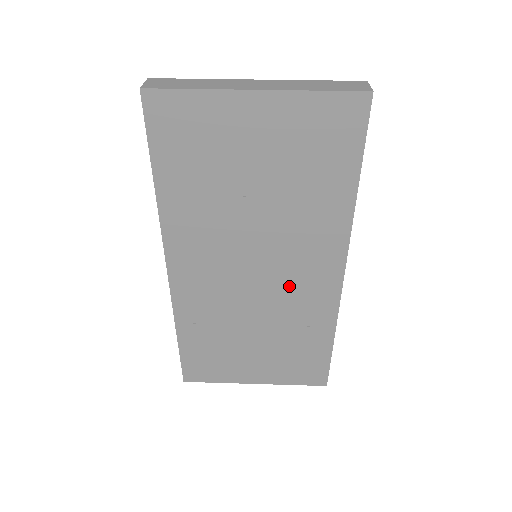
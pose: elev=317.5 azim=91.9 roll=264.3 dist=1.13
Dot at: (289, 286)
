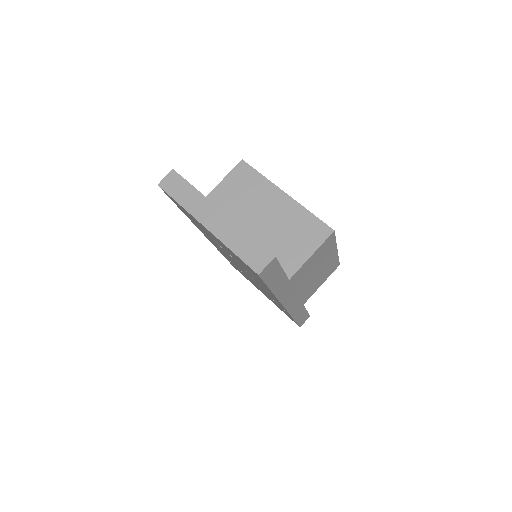
Dot at: (261, 287)
